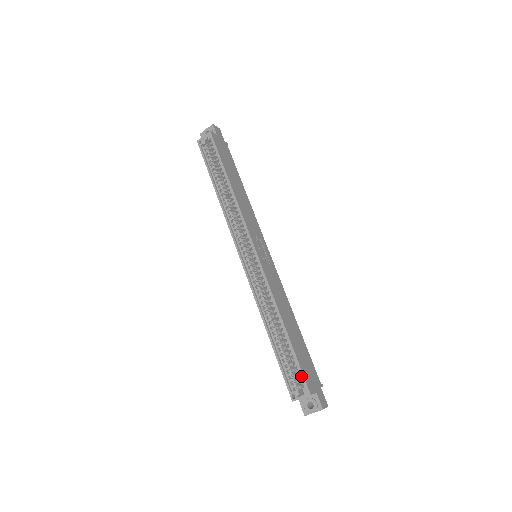
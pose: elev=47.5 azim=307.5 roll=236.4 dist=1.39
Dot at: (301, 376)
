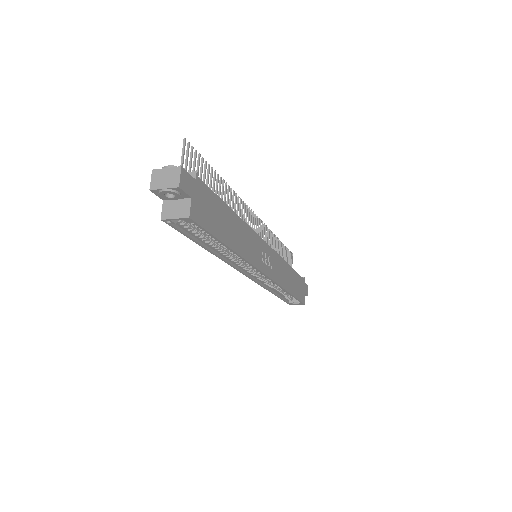
Dot at: occluded
